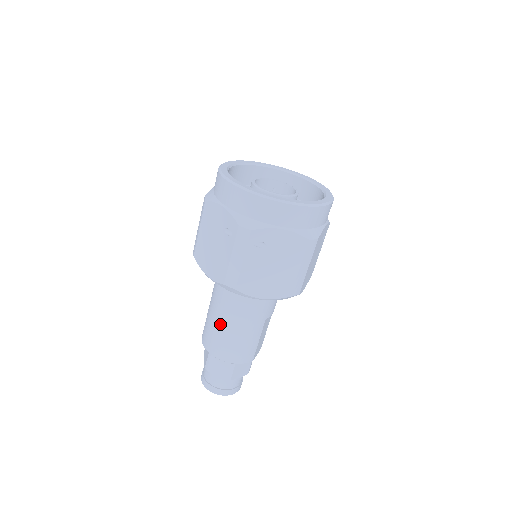
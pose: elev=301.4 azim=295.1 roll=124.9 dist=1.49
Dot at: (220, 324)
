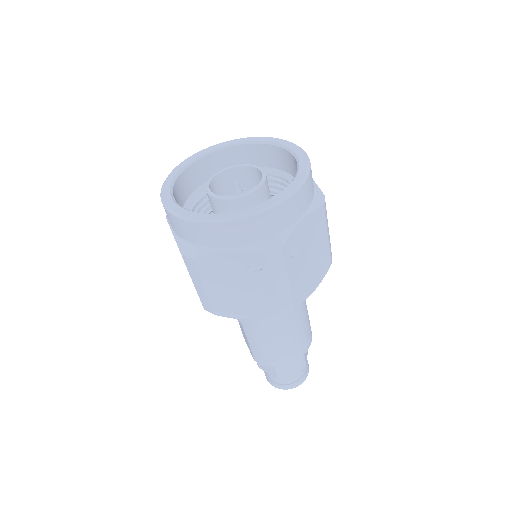
Dot at: (276, 339)
